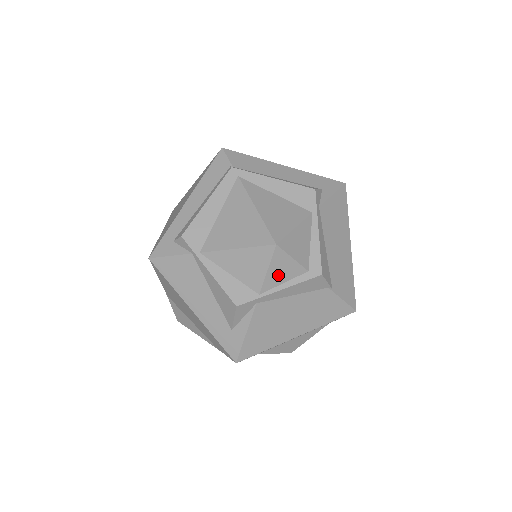
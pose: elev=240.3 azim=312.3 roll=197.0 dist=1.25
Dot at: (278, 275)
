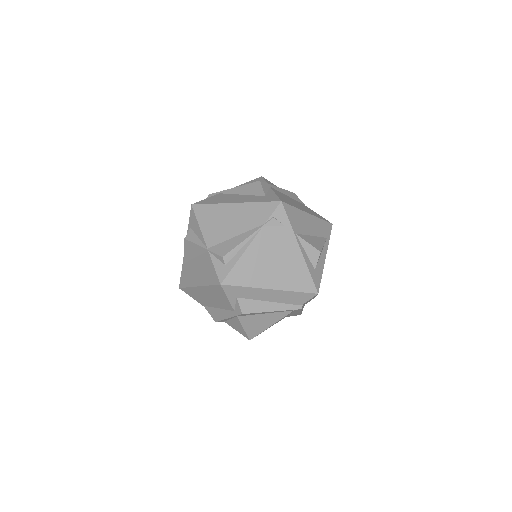
Dot at: occluded
